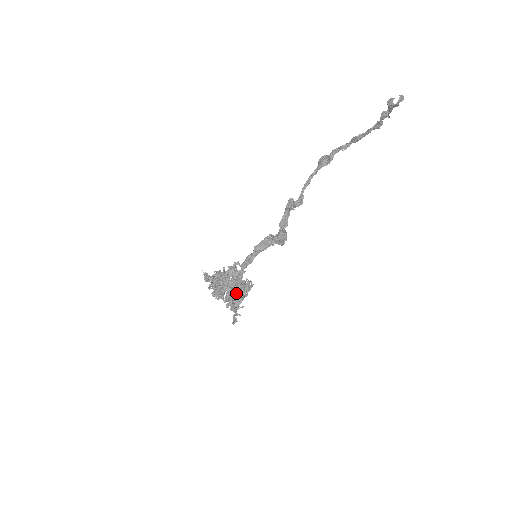
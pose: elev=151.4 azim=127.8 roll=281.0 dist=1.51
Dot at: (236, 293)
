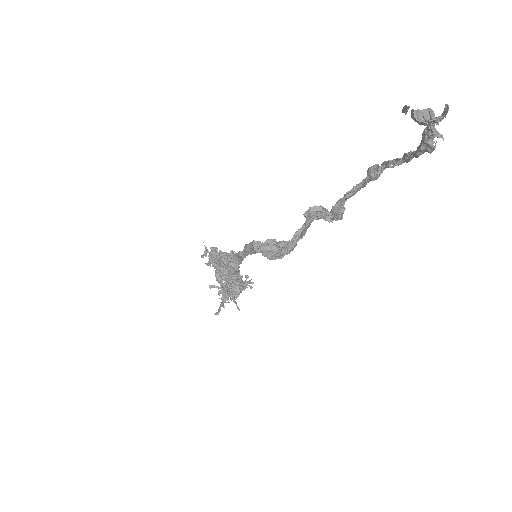
Dot at: (227, 285)
